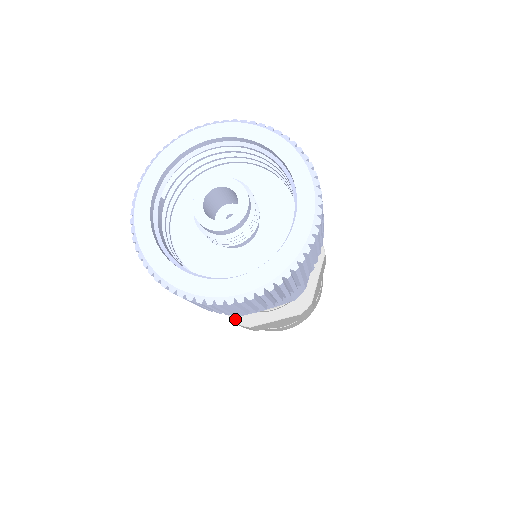
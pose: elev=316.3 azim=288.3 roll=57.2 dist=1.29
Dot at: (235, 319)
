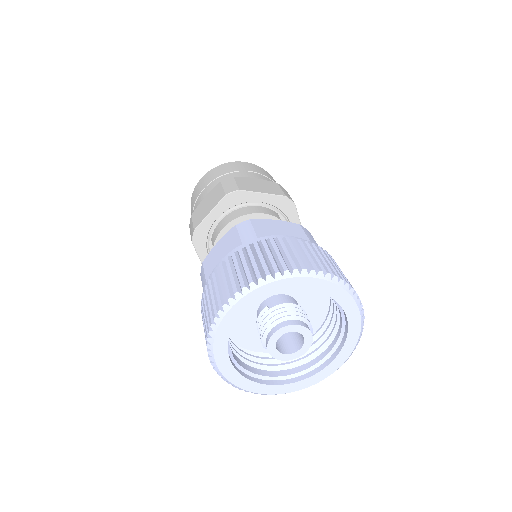
Dot at: occluded
